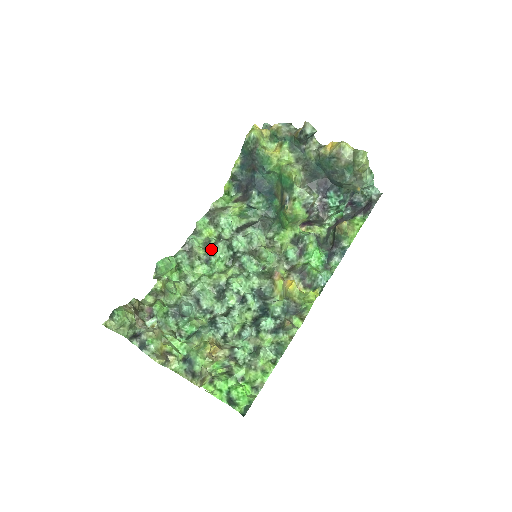
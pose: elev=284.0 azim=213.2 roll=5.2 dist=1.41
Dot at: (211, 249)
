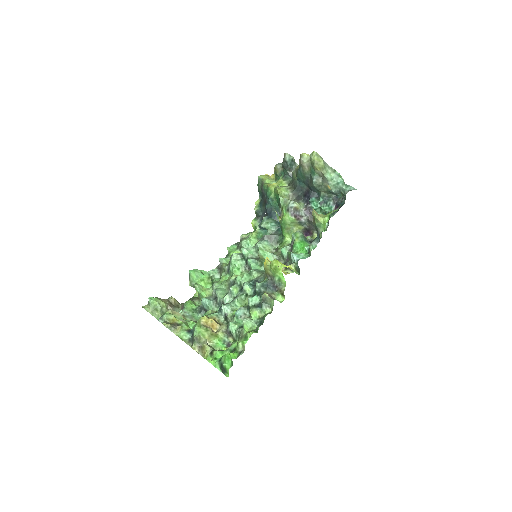
Dot at: (230, 260)
